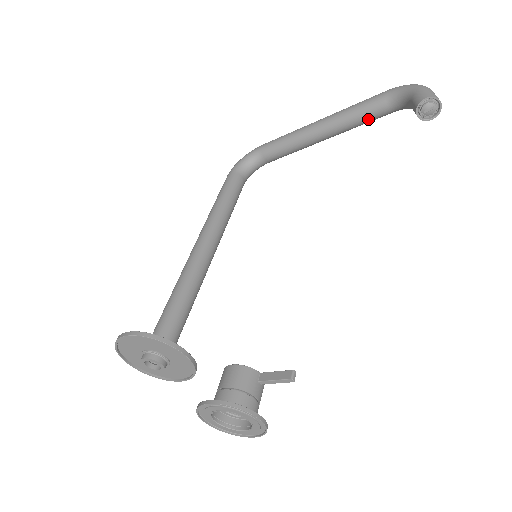
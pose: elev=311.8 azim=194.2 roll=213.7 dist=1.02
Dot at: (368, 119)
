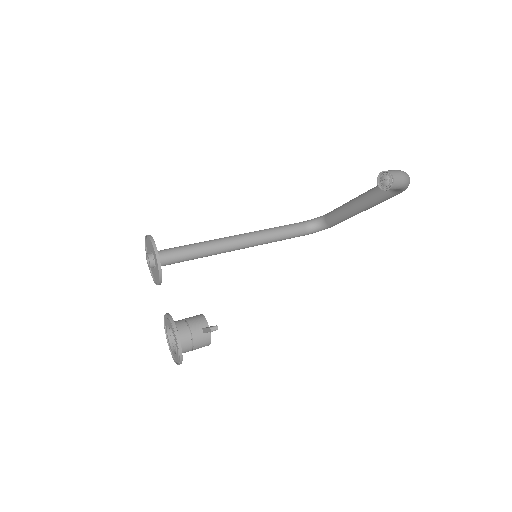
Dot at: (377, 197)
